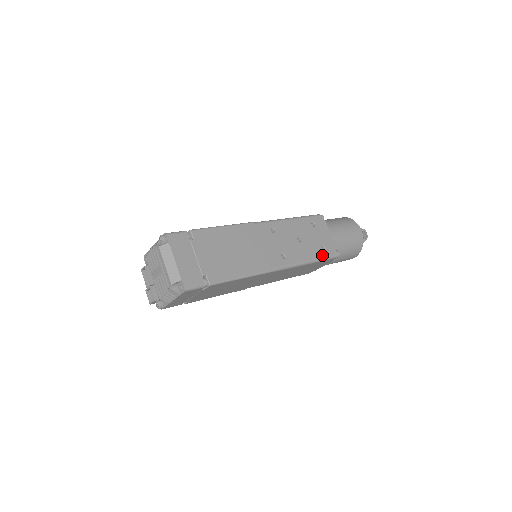
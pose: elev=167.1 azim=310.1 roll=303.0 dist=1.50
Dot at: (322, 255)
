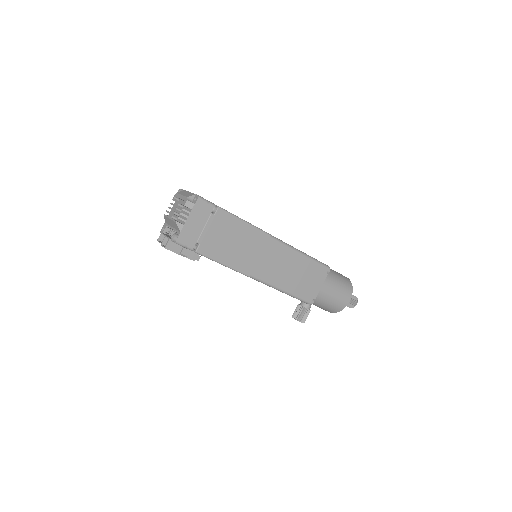
Dot at: (314, 258)
